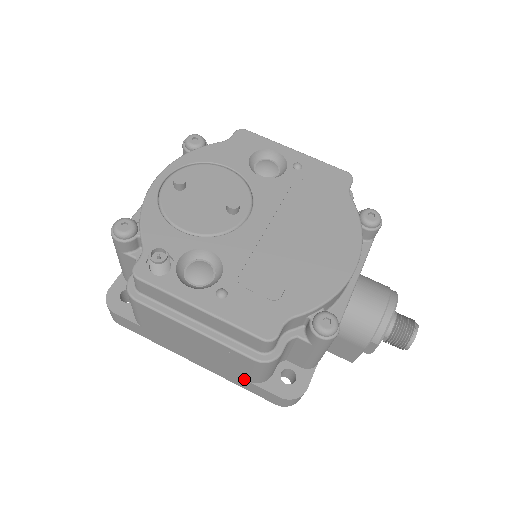
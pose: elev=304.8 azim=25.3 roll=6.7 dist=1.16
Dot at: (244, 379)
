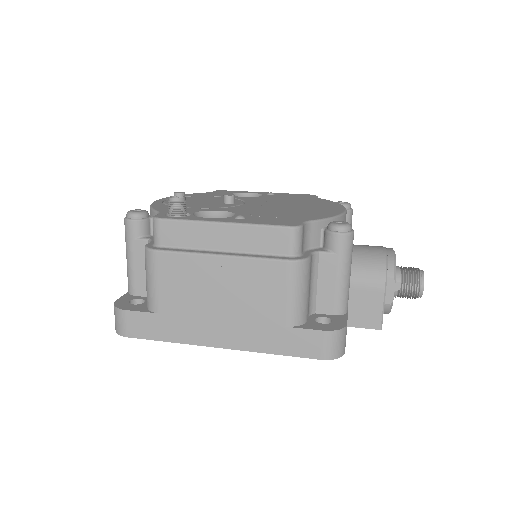
Dot at: (279, 326)
